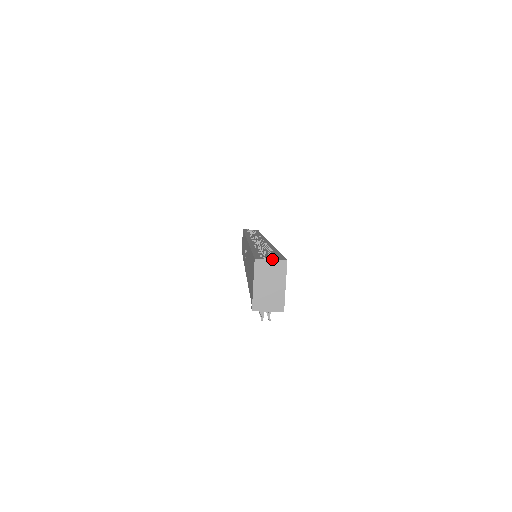
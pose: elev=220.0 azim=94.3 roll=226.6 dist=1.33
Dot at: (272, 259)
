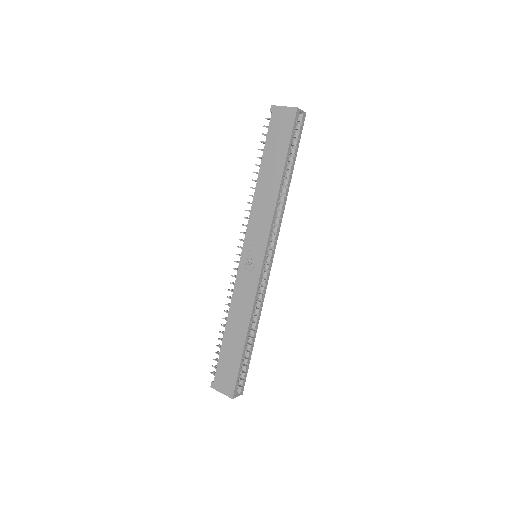
Dot at: occluded
